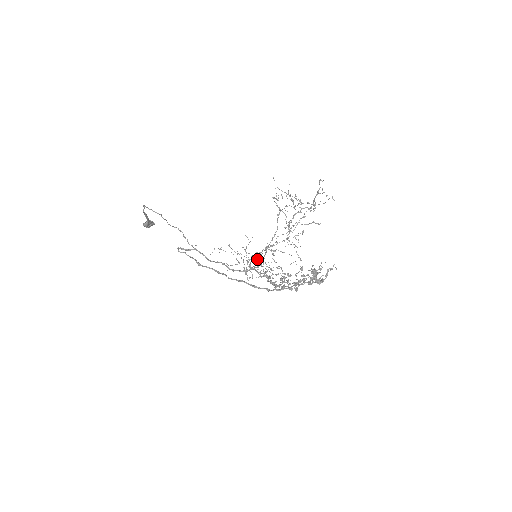
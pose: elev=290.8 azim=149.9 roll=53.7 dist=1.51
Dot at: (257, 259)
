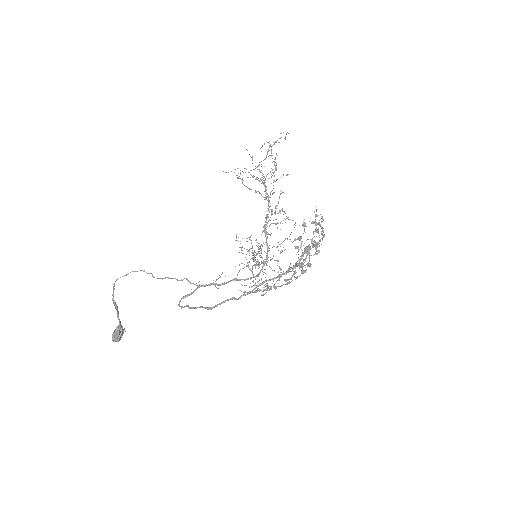
Dot at: (258, 261)
